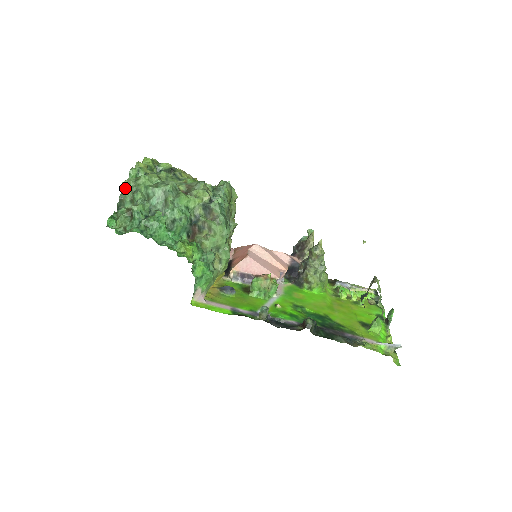
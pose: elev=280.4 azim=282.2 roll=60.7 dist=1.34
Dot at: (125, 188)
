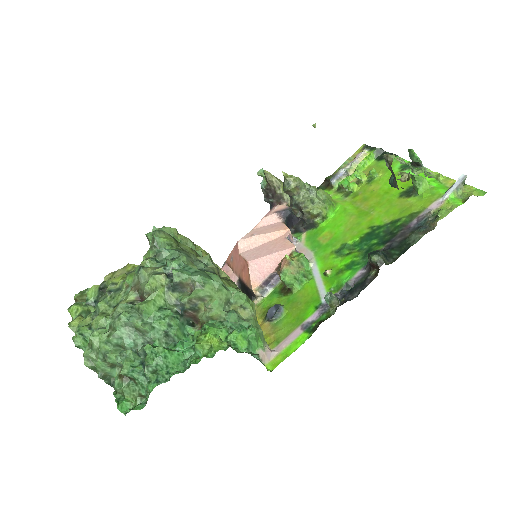
Dot at: (92, 365)
